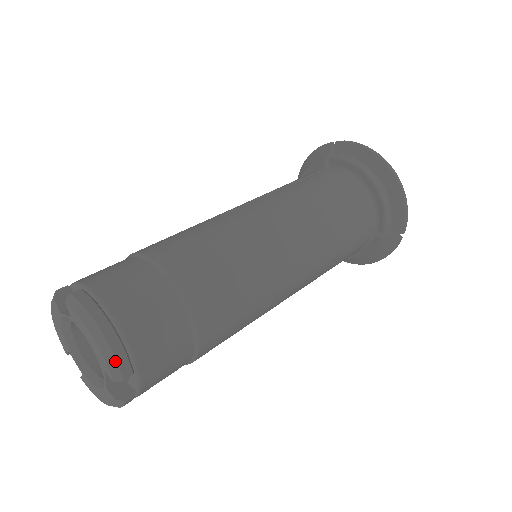
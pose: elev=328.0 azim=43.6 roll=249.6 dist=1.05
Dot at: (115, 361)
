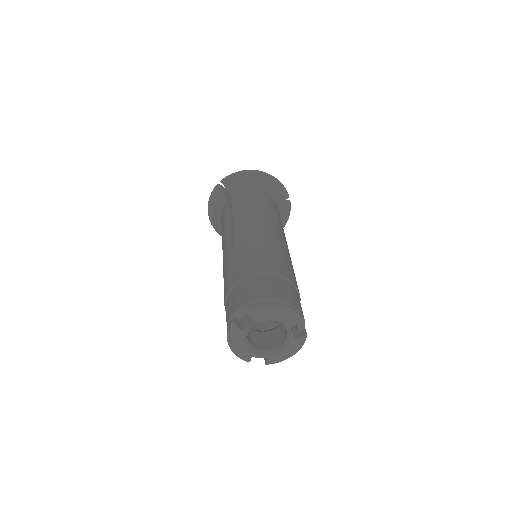
Dot at: (295, 313)
